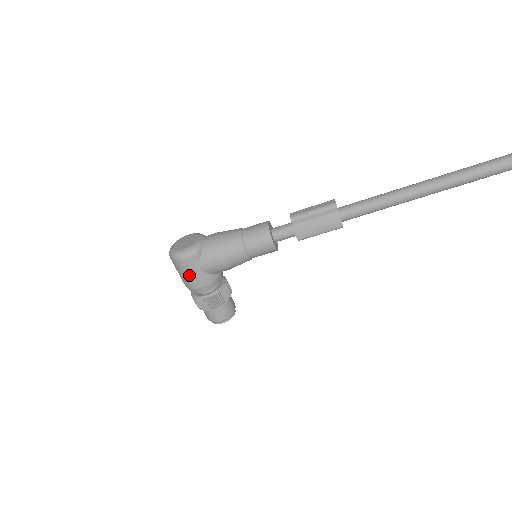
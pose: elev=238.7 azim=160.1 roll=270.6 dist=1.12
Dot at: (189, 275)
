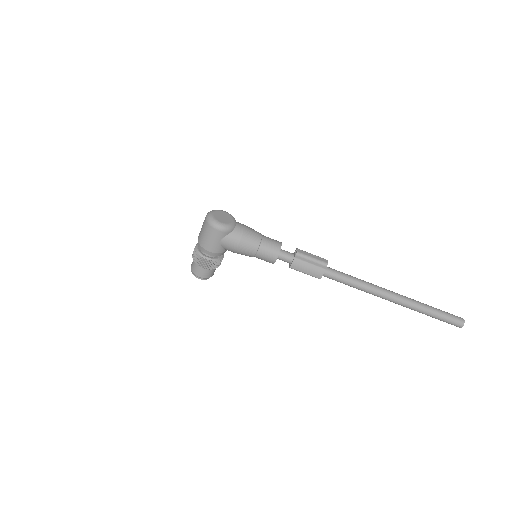
Dot at: (210, 240)
